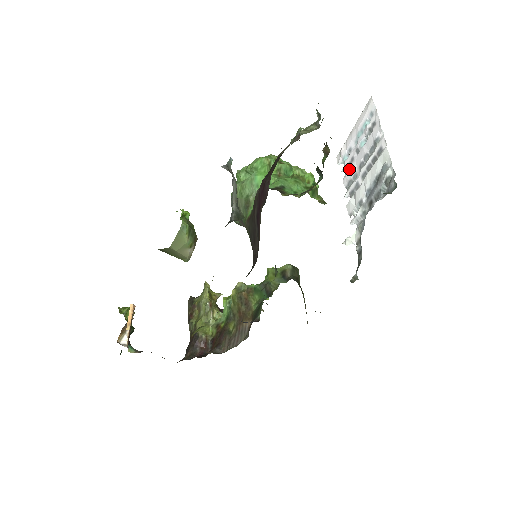
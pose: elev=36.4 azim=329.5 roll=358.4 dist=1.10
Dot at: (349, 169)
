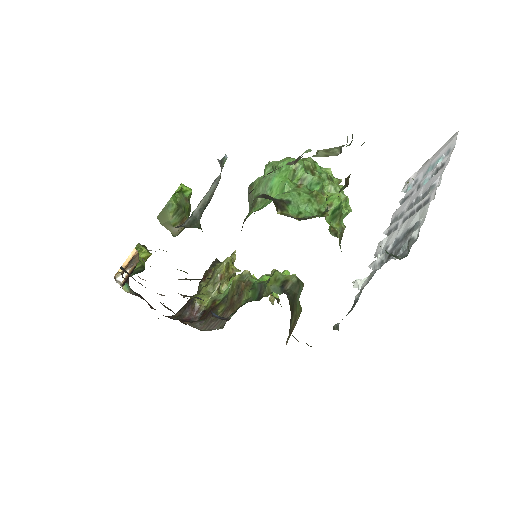
Dot at: (403, 203)
